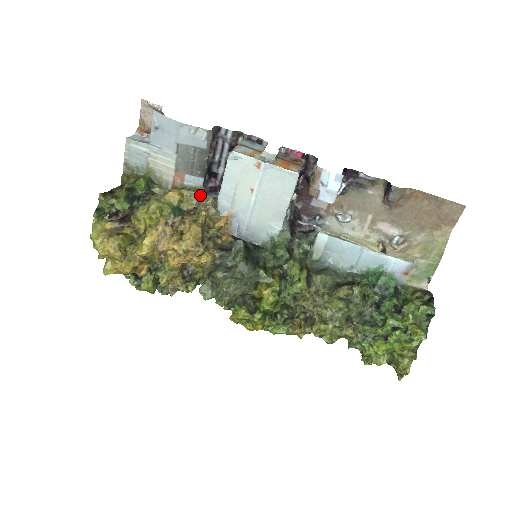
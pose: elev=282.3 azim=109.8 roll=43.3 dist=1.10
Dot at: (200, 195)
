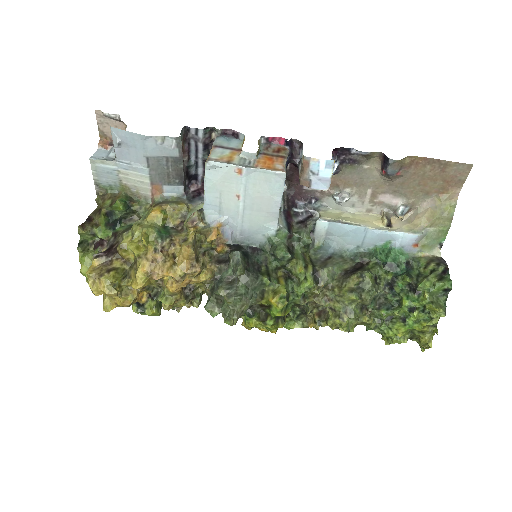
Dot at: (184, 207)
